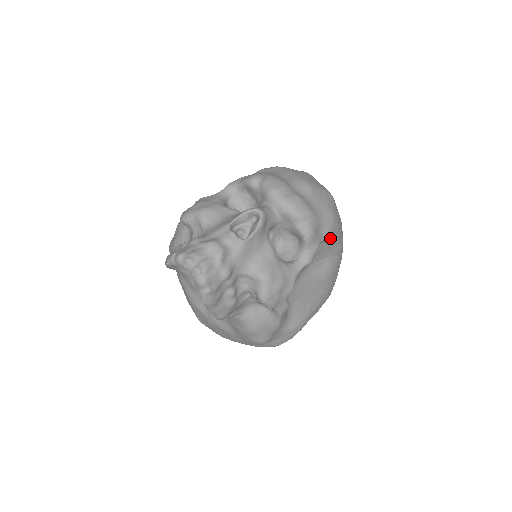
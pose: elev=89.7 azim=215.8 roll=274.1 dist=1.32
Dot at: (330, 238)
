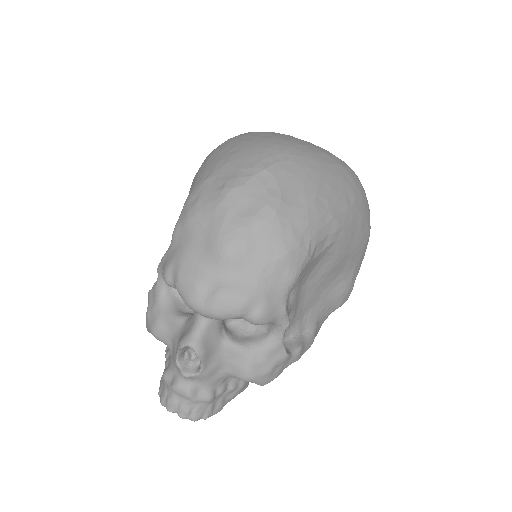
Dot at: (299, 274)
